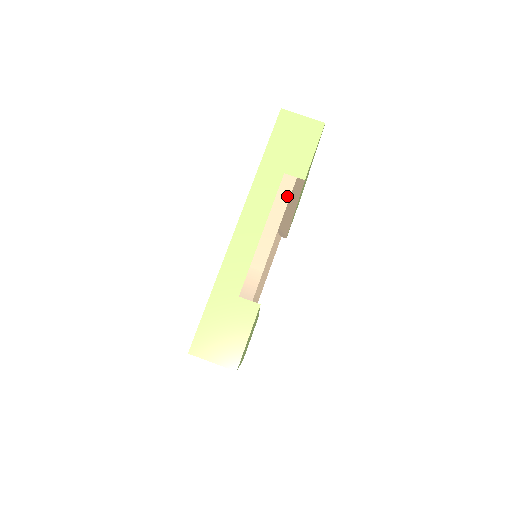
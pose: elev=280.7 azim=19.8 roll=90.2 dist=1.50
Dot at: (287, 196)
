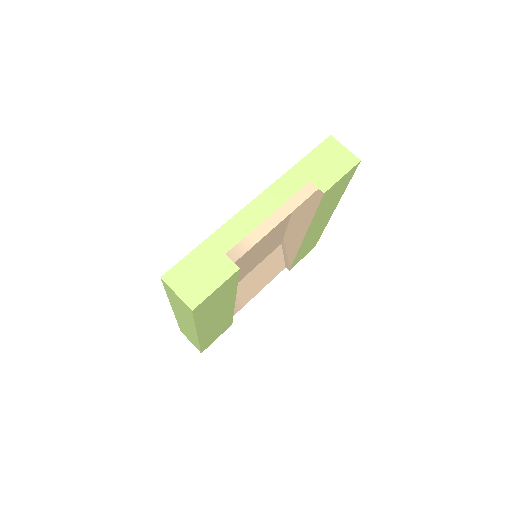
Dot at: (304, 198)
